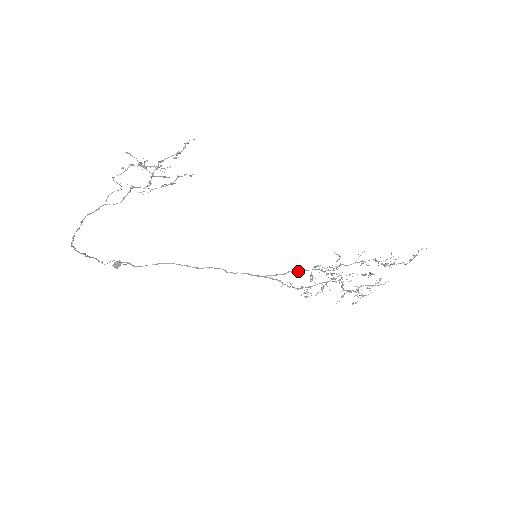
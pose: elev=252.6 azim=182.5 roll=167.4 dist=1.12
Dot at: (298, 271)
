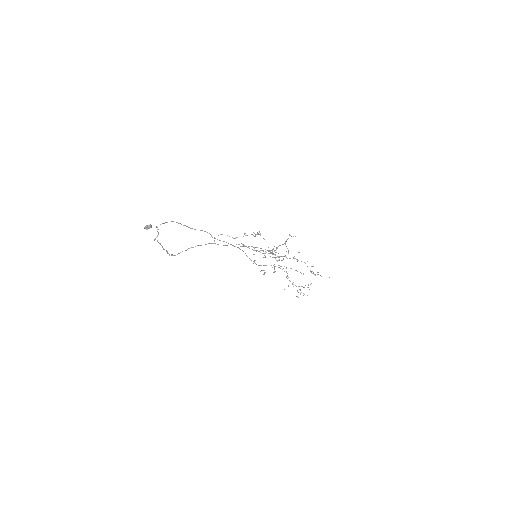
Dot at: (255, 247)
